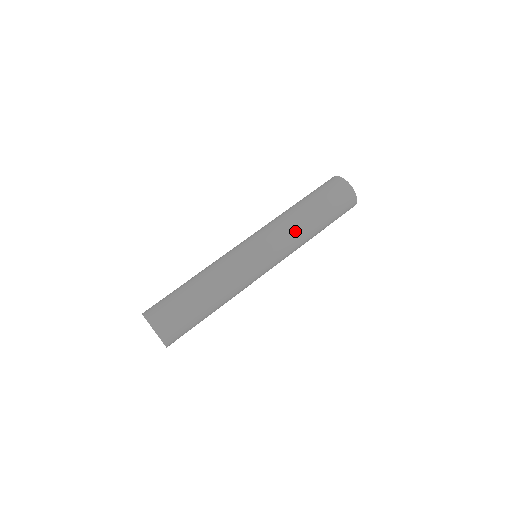
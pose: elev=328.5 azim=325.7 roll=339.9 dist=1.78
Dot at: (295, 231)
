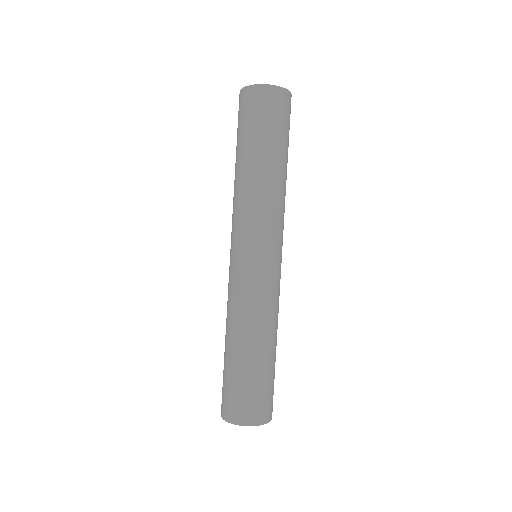
Dot at: (281, 200)
